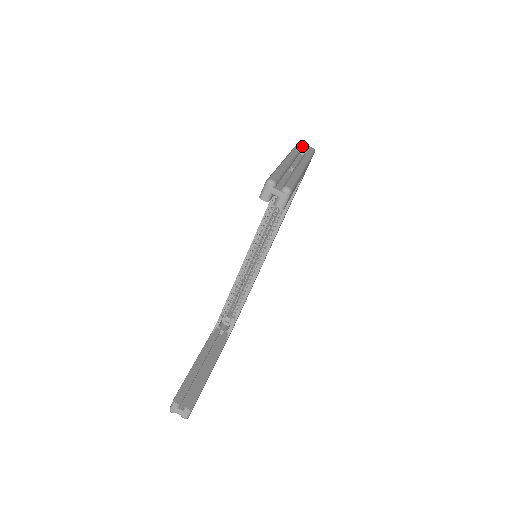
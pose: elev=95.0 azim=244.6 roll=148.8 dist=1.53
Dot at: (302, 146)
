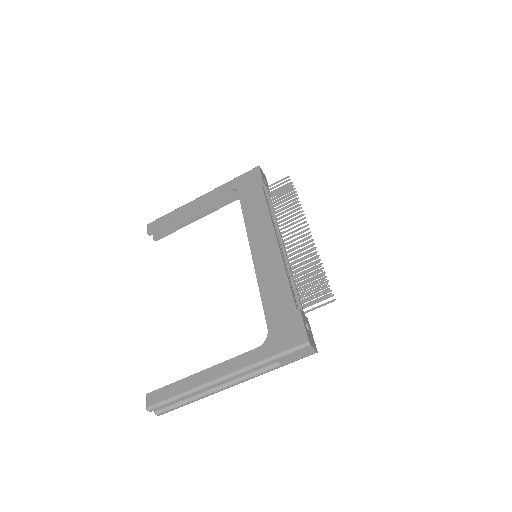
Dot at: (295, 354)
